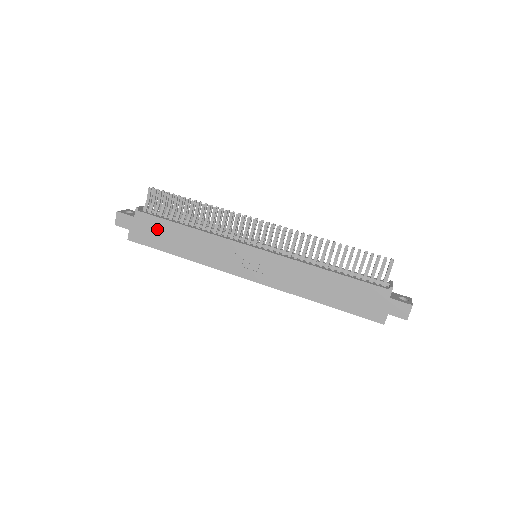
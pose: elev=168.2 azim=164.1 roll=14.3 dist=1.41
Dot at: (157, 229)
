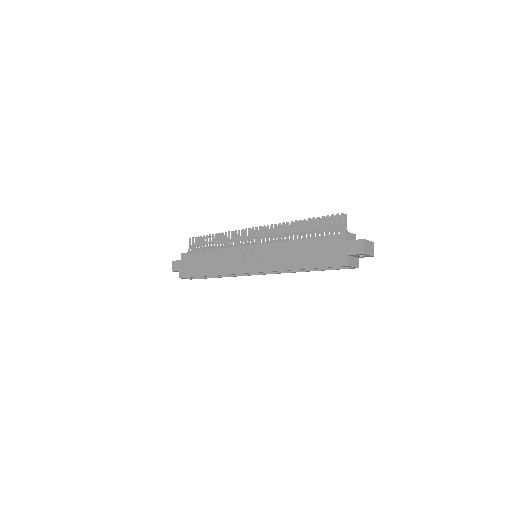
Dot at: (194, 262)
